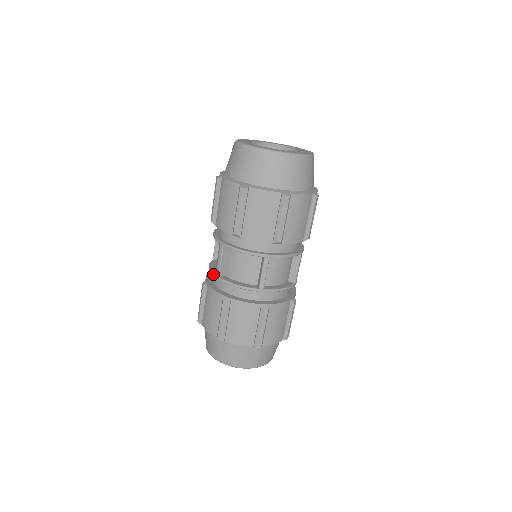
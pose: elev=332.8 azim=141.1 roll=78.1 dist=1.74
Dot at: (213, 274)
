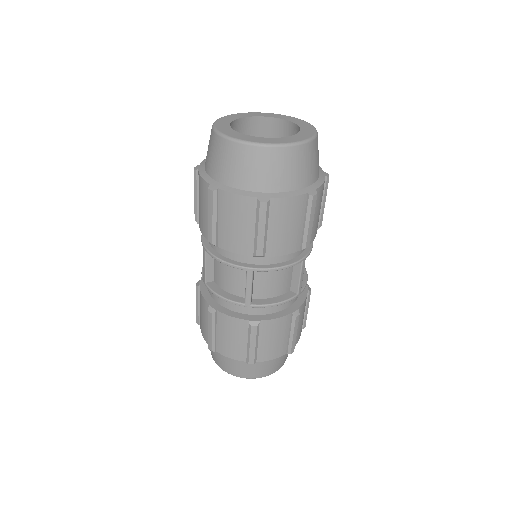
Dot at: (202, 277)
